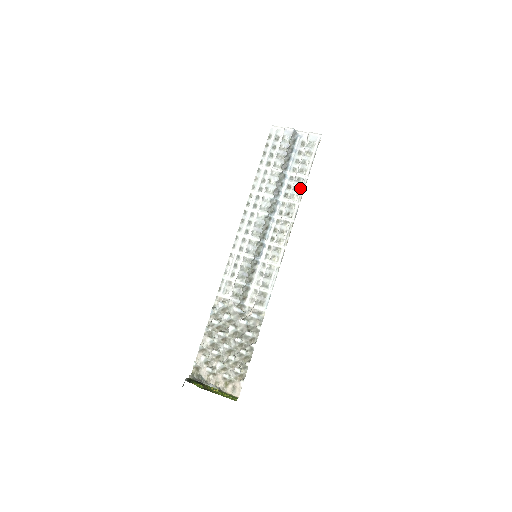
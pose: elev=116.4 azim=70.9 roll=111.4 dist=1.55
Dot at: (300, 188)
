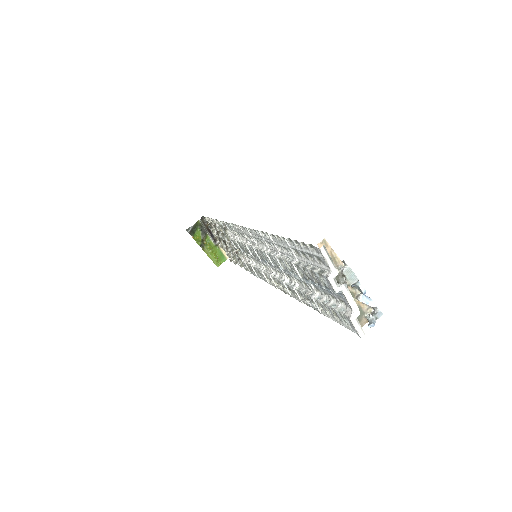
Dot at: (311, 302)
